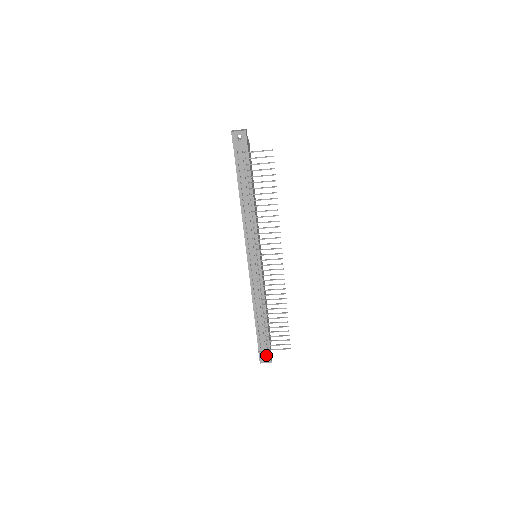
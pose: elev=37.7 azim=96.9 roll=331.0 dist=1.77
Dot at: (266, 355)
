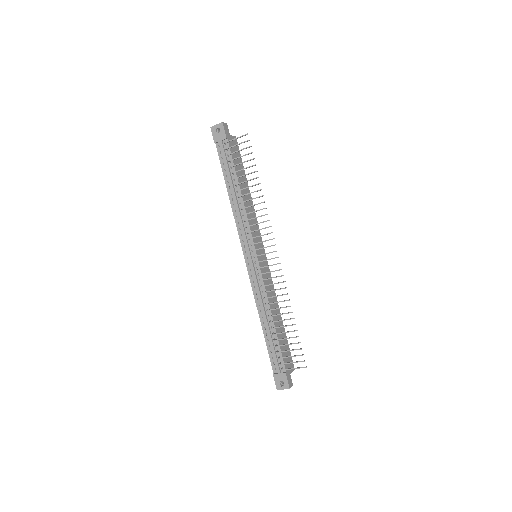
Dot at: (282, 378)
